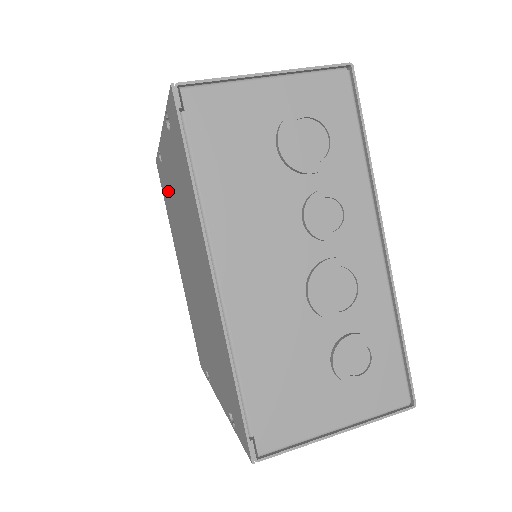
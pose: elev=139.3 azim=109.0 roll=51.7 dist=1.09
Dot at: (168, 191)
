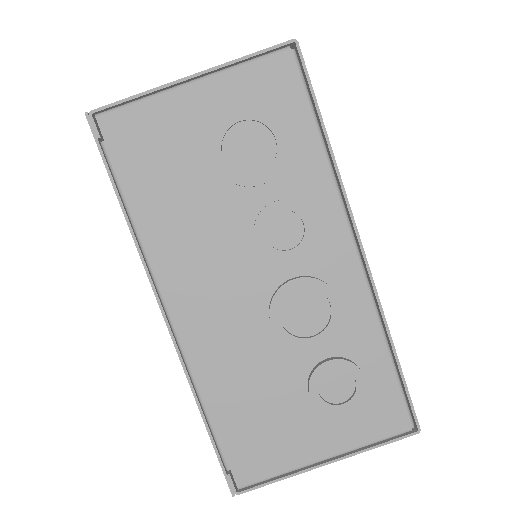
Dot at: occluded
